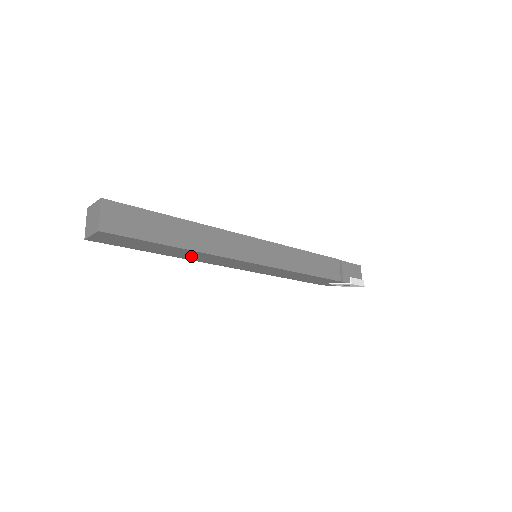
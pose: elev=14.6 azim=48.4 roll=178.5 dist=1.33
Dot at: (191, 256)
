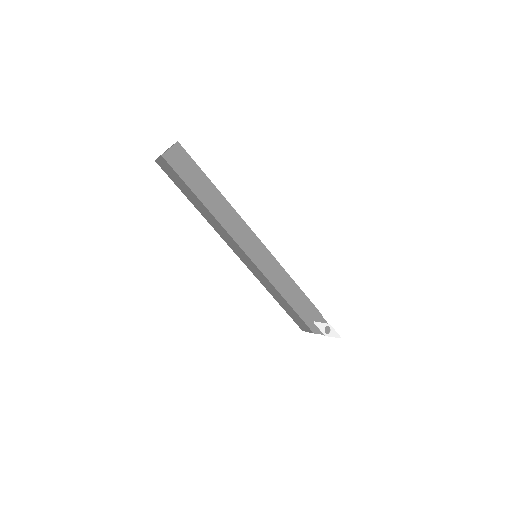
Dot at: (220, 212)
